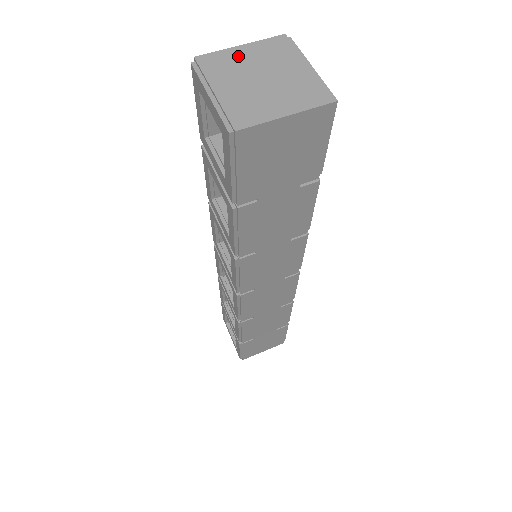
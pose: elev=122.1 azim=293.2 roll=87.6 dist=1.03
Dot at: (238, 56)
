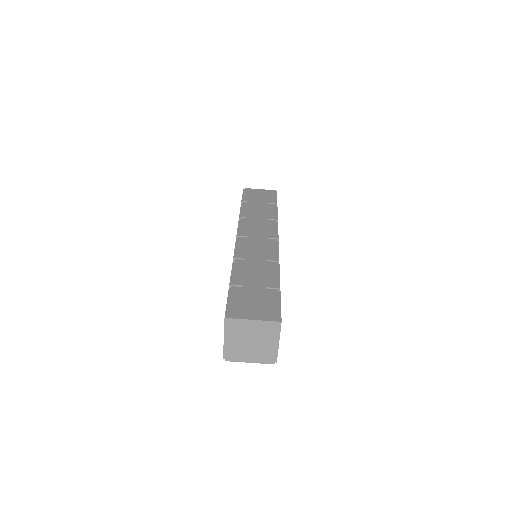
Dot at: (248, 326)
